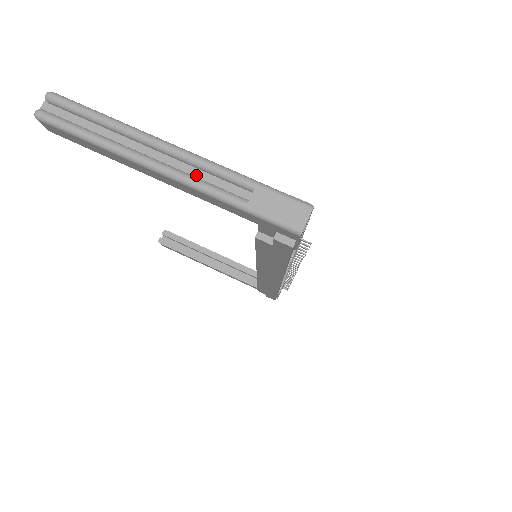
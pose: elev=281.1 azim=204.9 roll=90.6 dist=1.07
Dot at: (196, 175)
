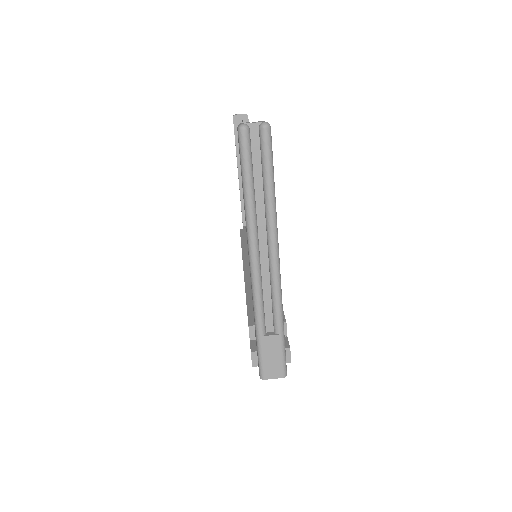
Dot at: (265, 286)
